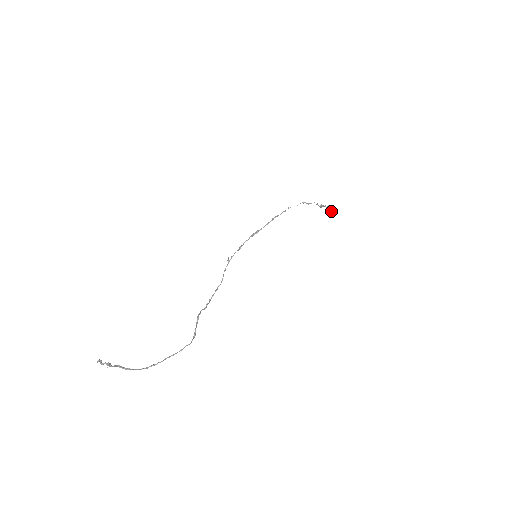
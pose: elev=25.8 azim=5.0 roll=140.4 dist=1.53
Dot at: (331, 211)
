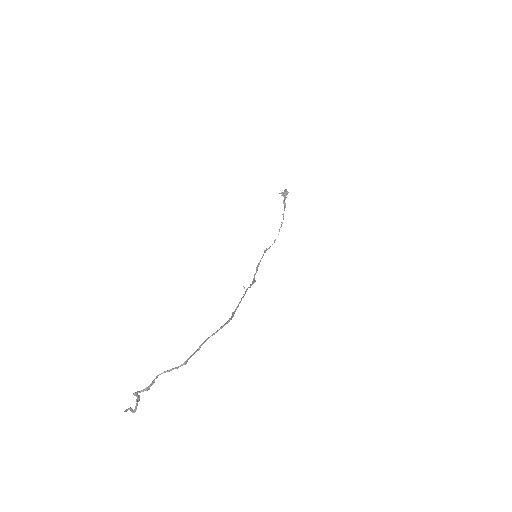
Dot at: (285, 192)
